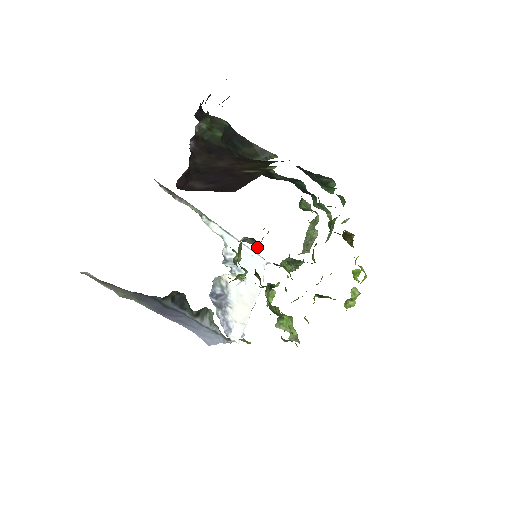
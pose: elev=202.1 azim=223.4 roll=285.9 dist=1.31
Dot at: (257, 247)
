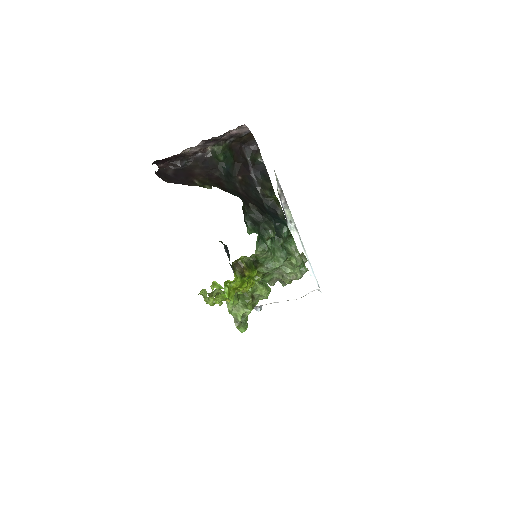
Dot at: occluded
